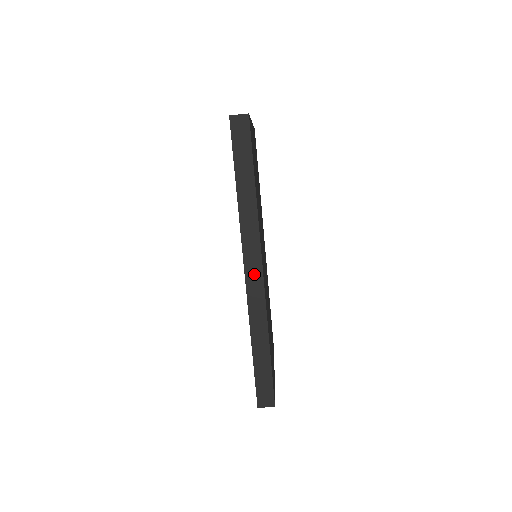
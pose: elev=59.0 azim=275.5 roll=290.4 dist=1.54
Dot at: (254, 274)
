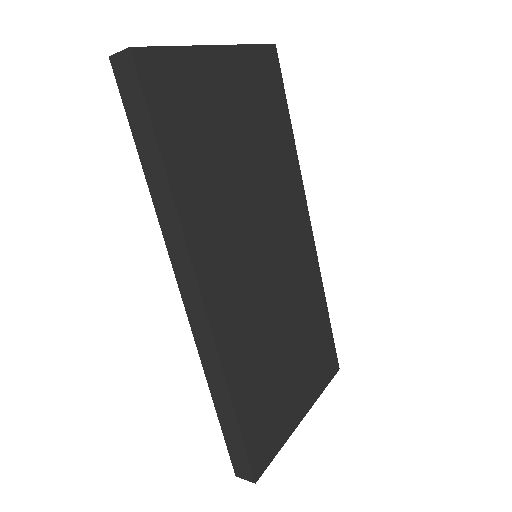
Dot at: (194, 305)
